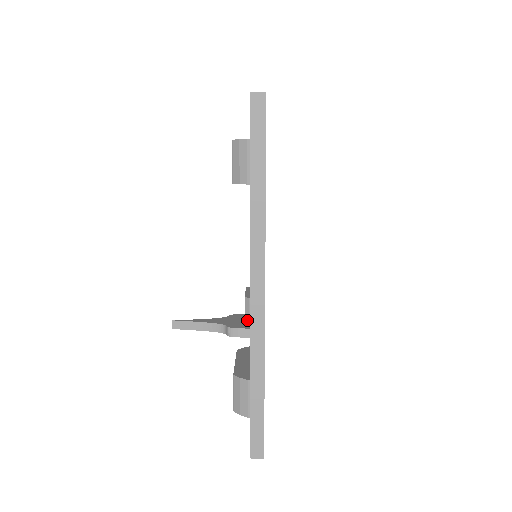
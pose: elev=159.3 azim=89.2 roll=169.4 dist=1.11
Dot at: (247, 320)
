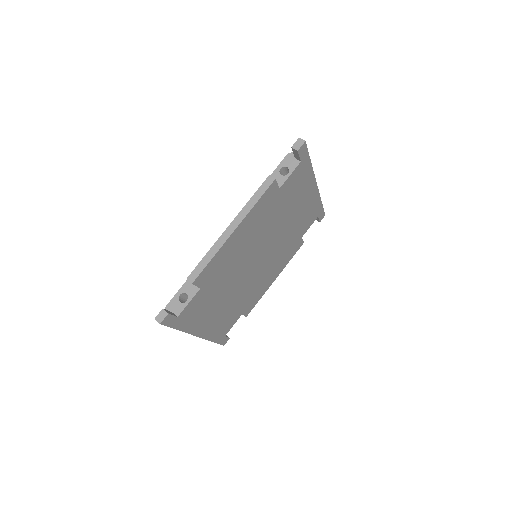
Dot at: occluded
